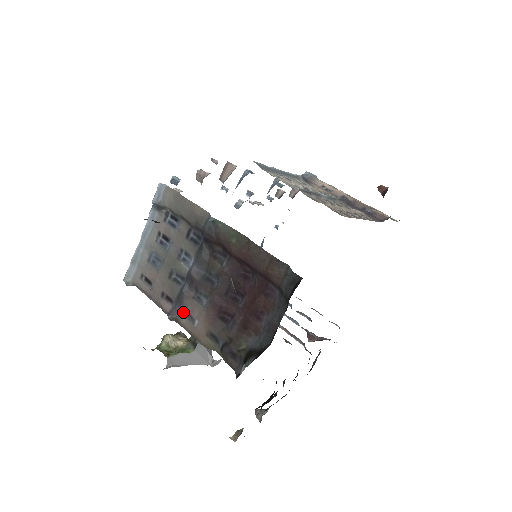
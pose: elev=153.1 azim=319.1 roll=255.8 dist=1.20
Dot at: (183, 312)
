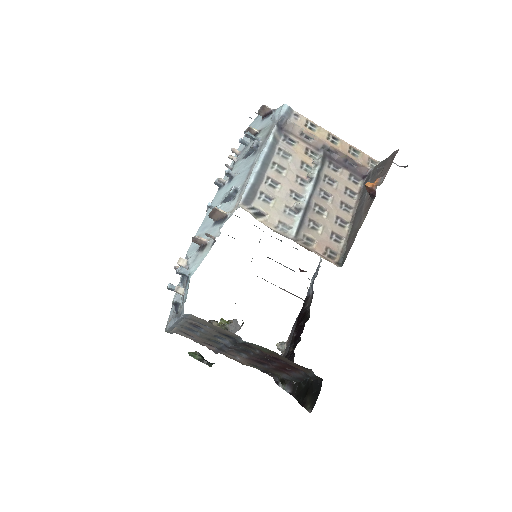
Dot at: (226, 353)
